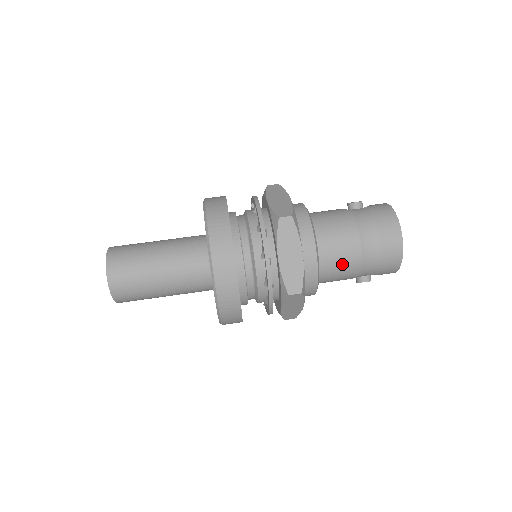
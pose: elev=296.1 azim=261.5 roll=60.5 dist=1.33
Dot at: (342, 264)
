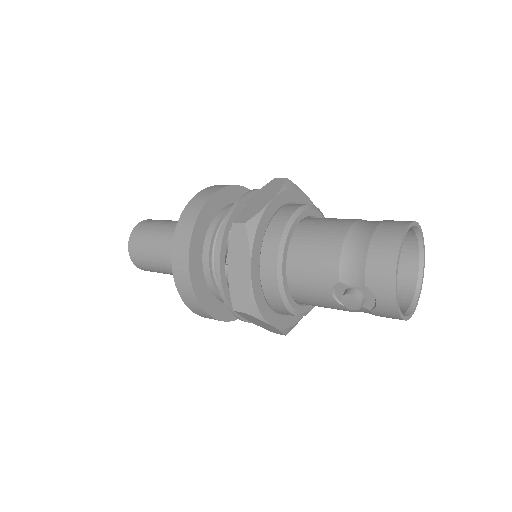
Dot at: (319, 243)
